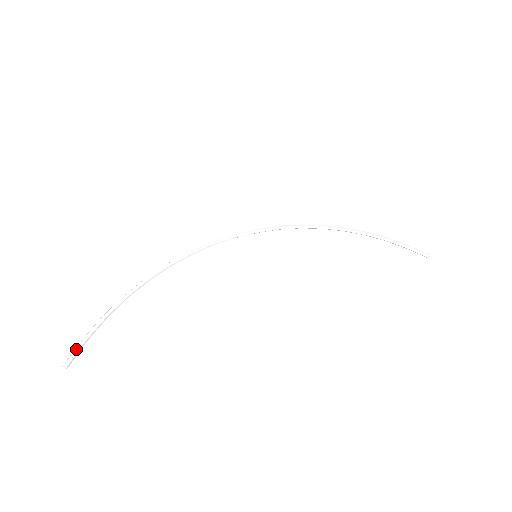
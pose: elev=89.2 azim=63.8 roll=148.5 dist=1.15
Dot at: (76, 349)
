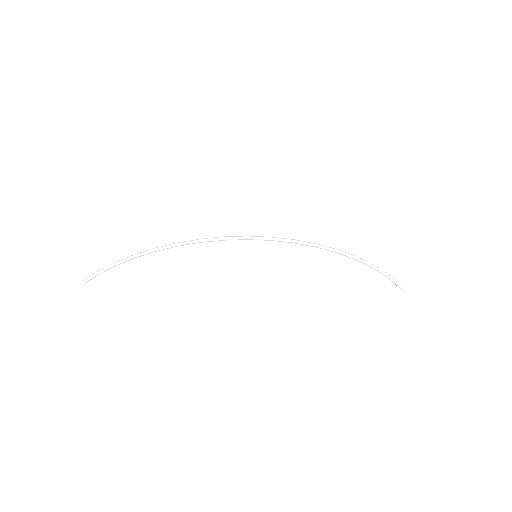
Dot at: (92, 277)
